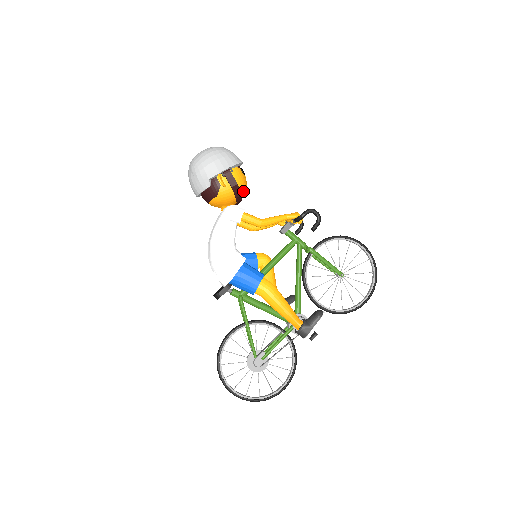
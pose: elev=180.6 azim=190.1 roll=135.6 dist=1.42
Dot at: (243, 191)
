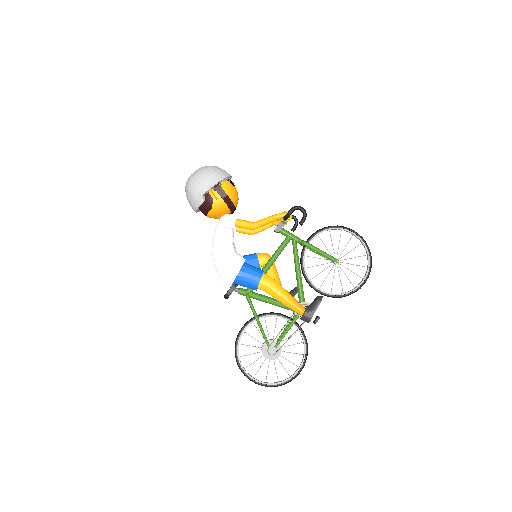
Dot at: (235, 200)
